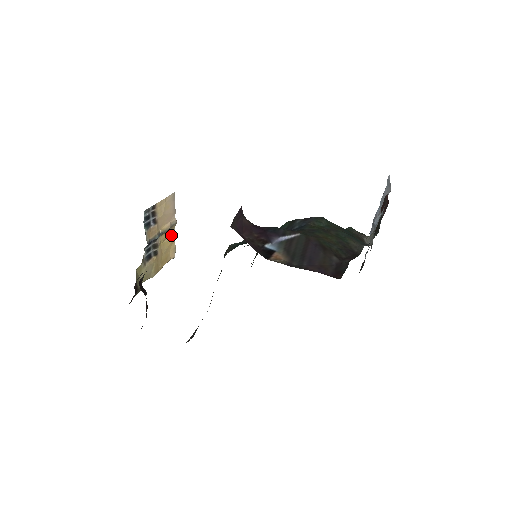
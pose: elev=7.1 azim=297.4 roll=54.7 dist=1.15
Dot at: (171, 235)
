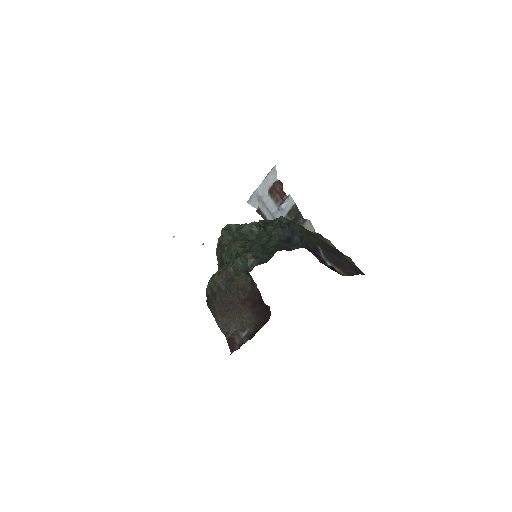
Dot at: occluded
